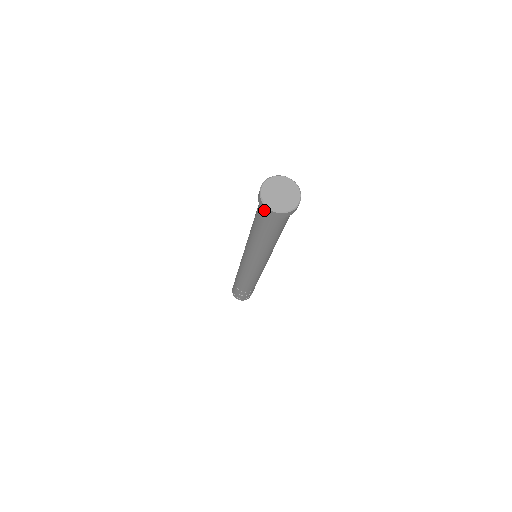
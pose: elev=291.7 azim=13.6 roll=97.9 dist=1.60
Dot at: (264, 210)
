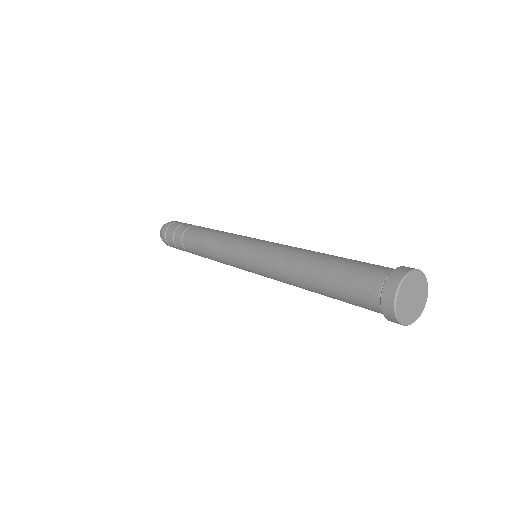
Dot at: (389, 320)
